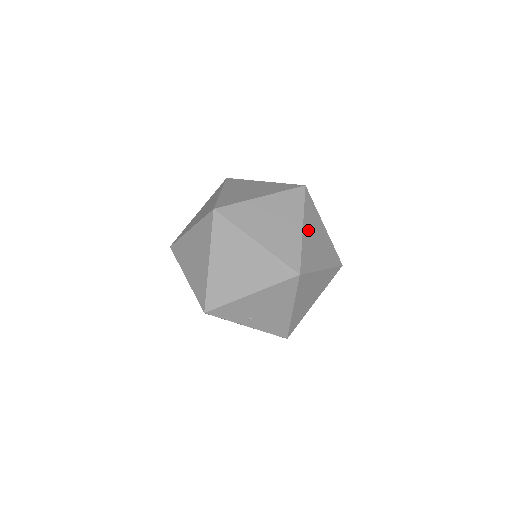
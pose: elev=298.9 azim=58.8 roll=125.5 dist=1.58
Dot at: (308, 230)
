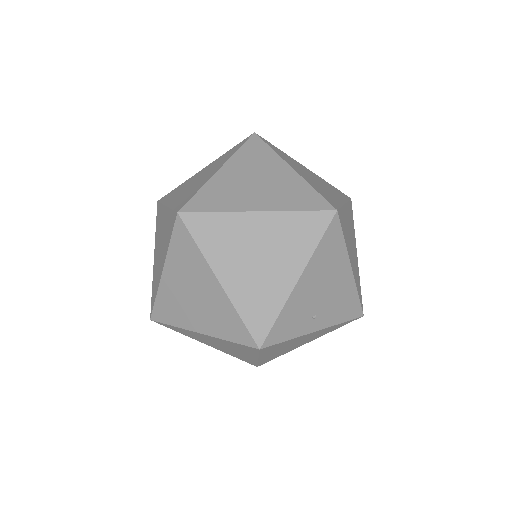
Dot at: (298, 170)
